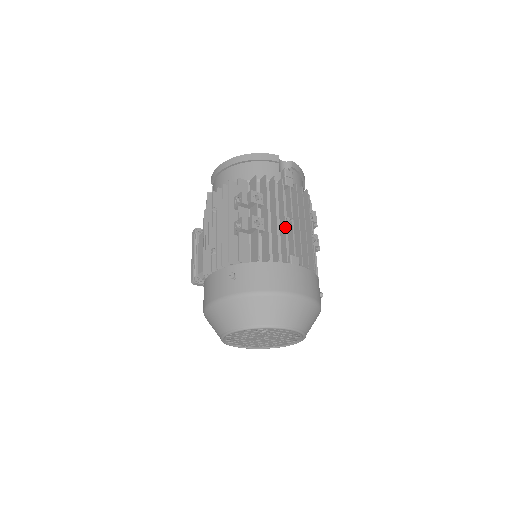
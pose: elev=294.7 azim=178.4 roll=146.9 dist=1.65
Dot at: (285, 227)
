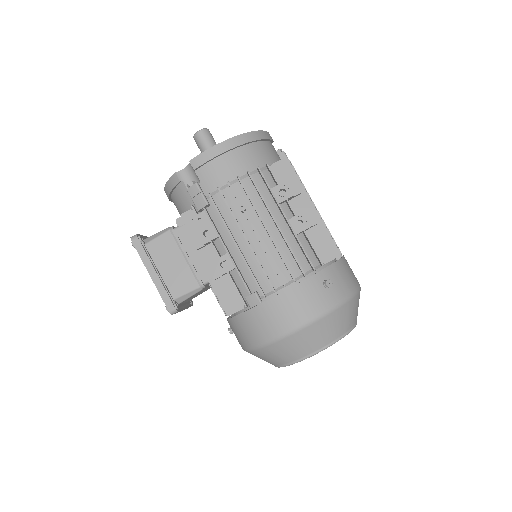
Dot at: occluded
